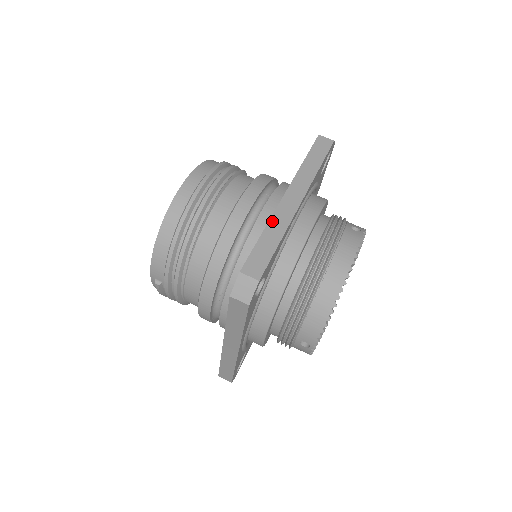
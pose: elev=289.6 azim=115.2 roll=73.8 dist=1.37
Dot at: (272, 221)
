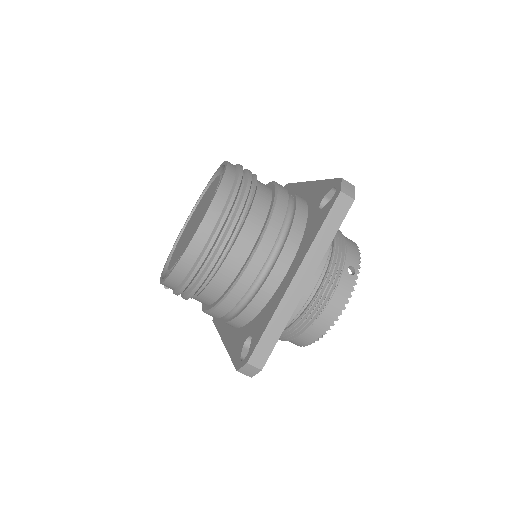
Dot at: (279, 309)
